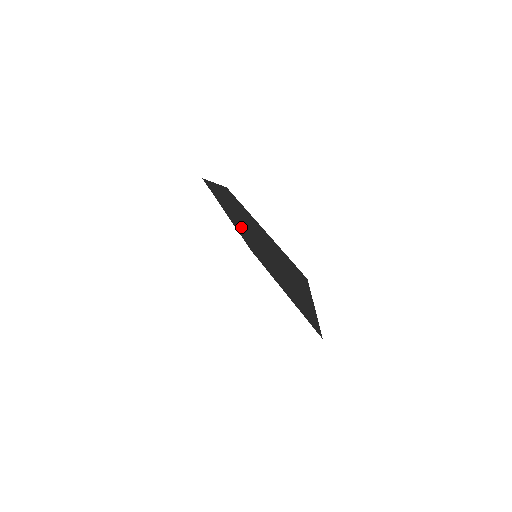
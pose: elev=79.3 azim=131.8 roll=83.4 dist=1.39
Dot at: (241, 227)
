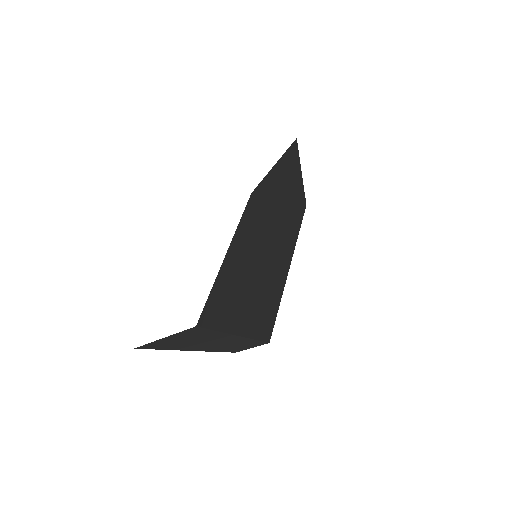
Dot at: (272, 196)
